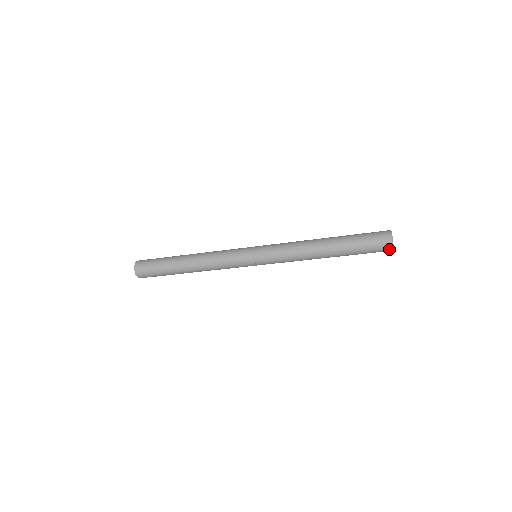
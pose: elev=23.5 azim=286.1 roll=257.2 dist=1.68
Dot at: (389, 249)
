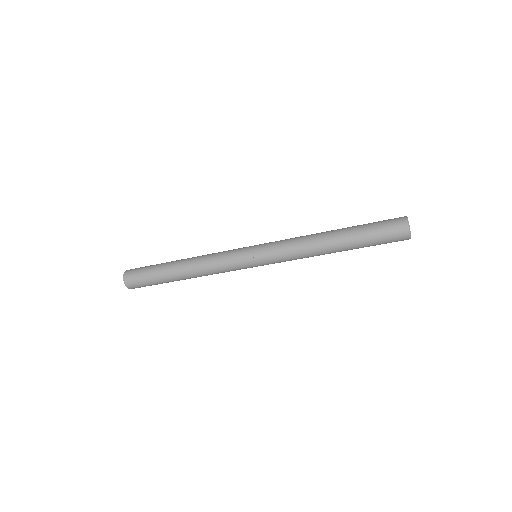
Dot at: (405, 234)
